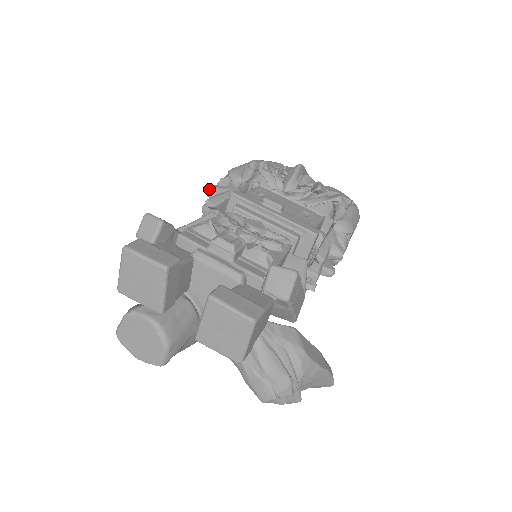
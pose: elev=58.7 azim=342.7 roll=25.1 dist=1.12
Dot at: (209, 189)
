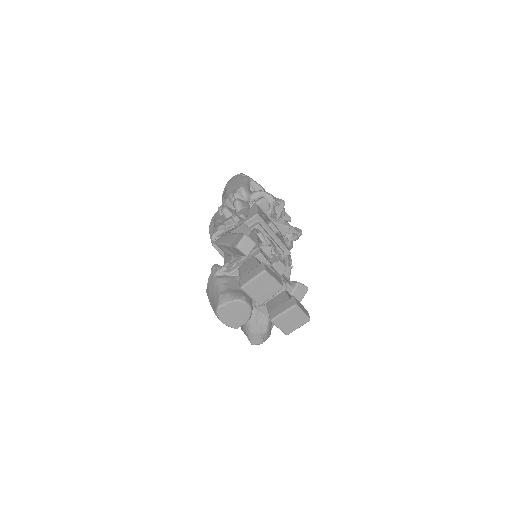
Dot at: (239, 202)
